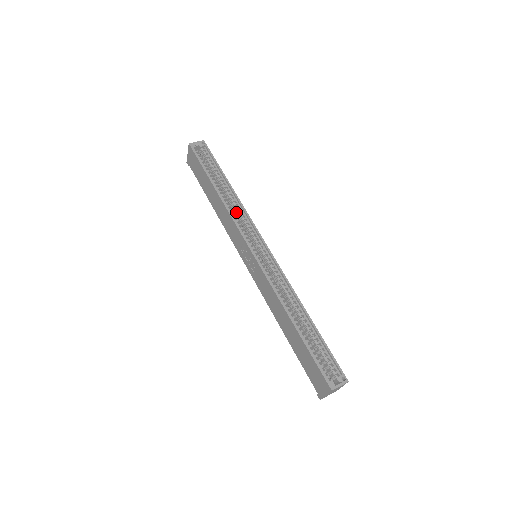
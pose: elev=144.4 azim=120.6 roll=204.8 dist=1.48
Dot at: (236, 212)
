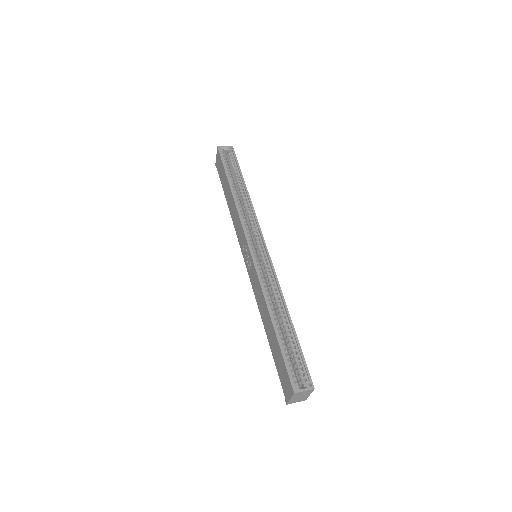
Dot at: (246, 212)
